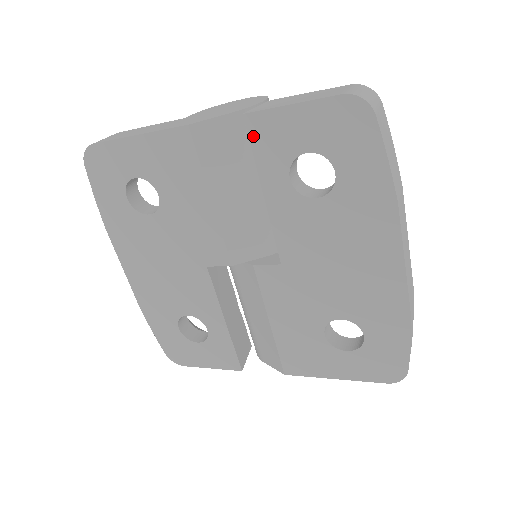
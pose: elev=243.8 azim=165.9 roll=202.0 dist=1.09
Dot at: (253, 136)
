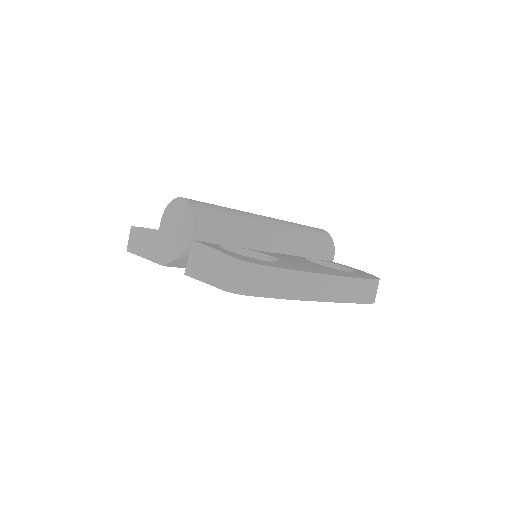
Dot at: occluded
